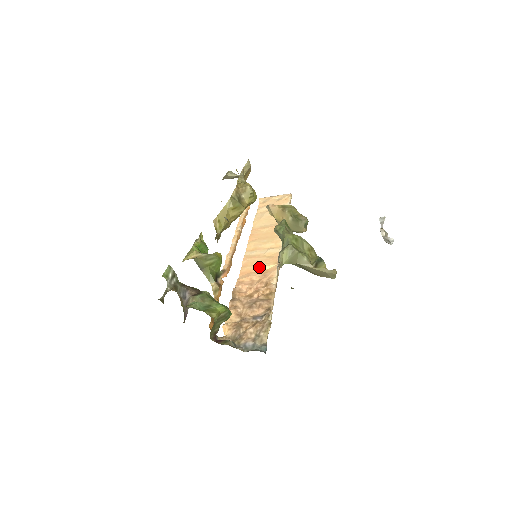
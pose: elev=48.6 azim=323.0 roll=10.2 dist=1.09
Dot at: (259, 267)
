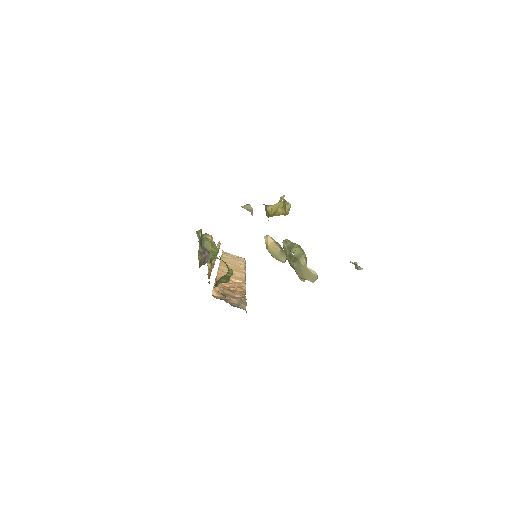
Dot at: (231, 278)
